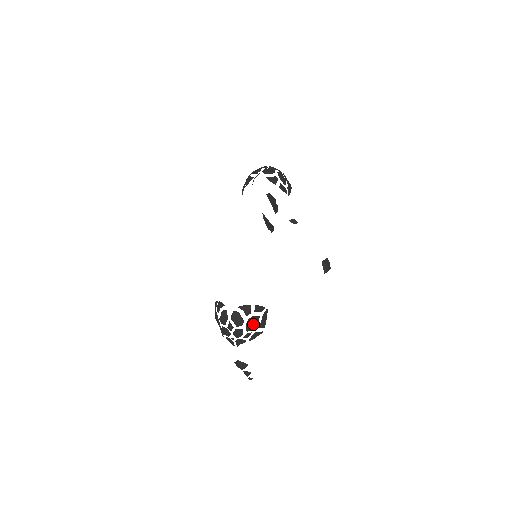
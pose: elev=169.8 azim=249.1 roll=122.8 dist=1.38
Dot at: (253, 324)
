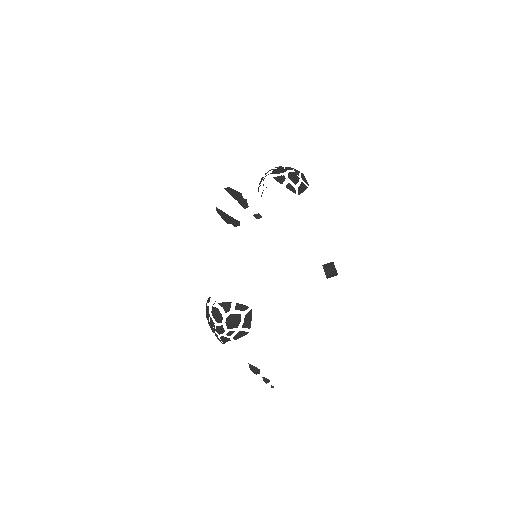
Dot at: (233, 322)
